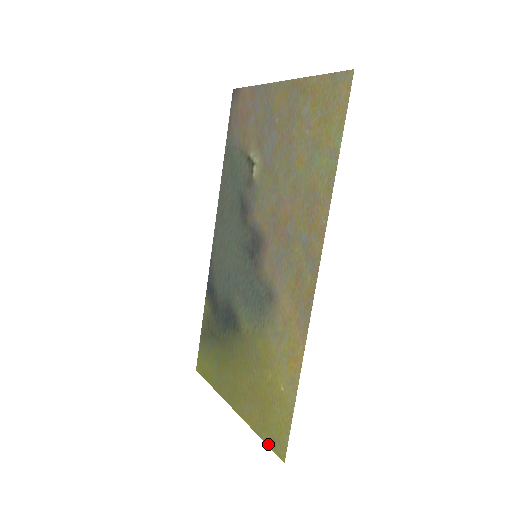
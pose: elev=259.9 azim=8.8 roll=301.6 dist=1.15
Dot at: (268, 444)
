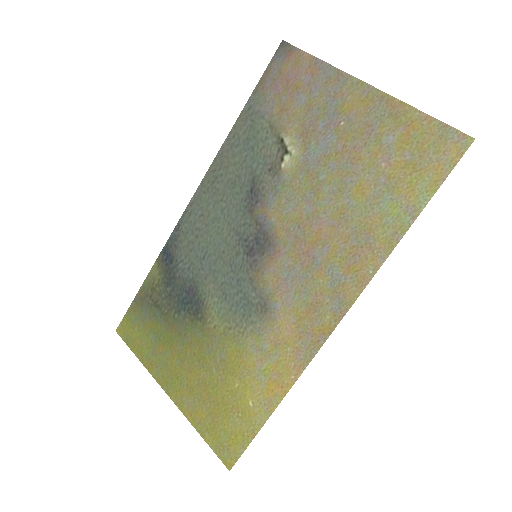
Dot at: (211, 446)
